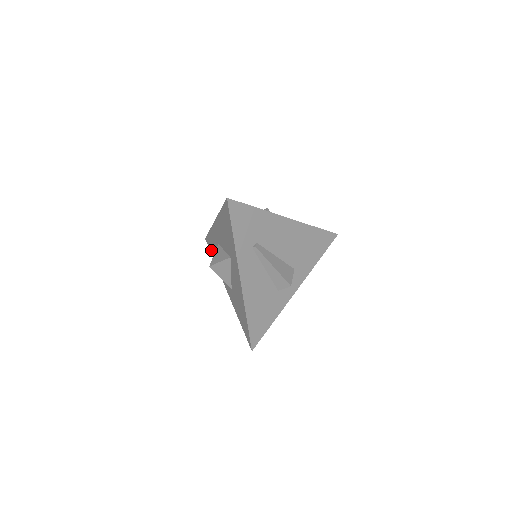
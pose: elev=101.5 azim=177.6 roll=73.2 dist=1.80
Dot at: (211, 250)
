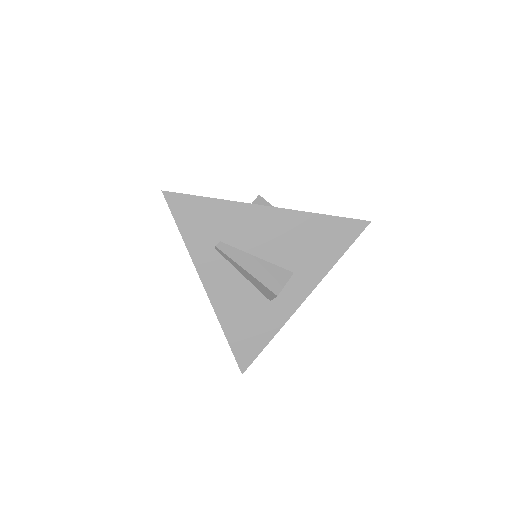
Dot at: occluded
